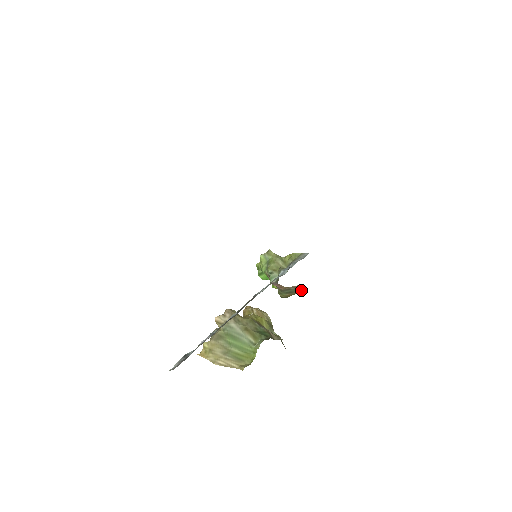
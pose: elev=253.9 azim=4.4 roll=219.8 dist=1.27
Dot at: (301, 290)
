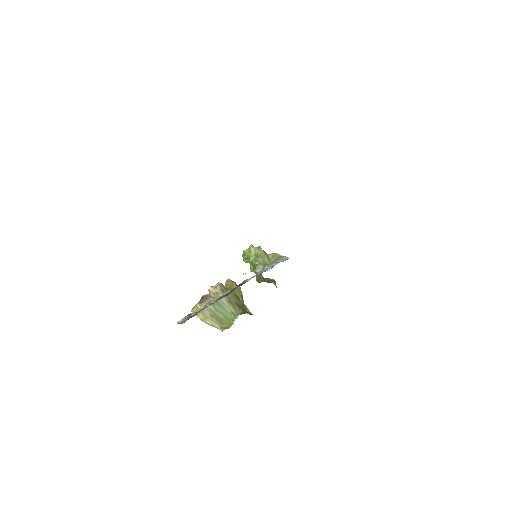
Dot at: (275, 282)
